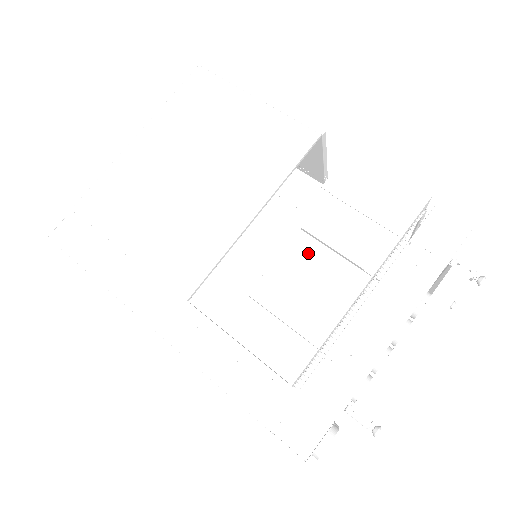
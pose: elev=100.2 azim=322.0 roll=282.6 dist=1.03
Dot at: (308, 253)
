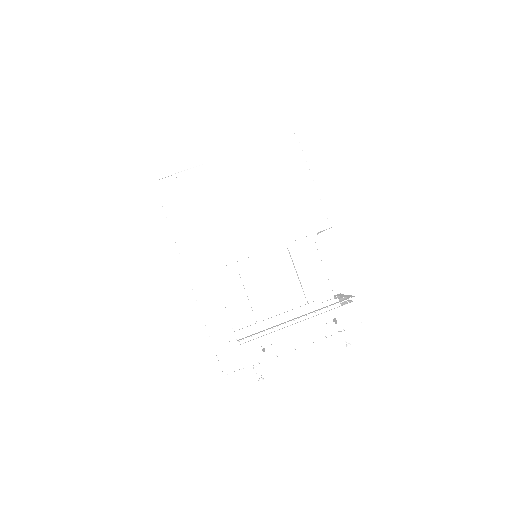
Dot at: (282, 264)
